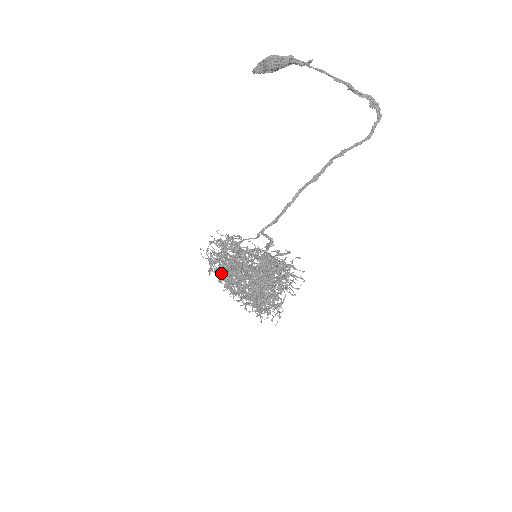
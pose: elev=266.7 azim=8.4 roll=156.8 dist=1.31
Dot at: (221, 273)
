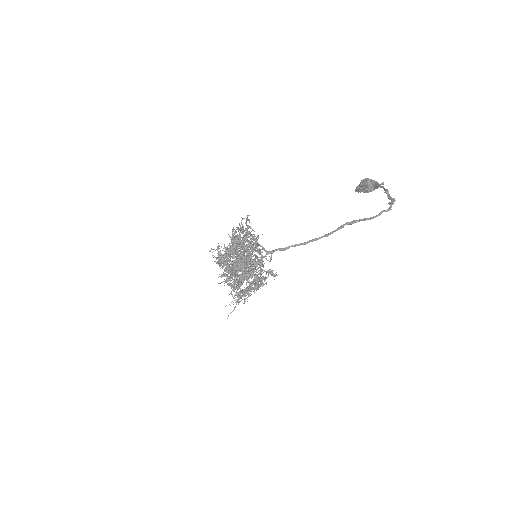
Dot at: occluded
